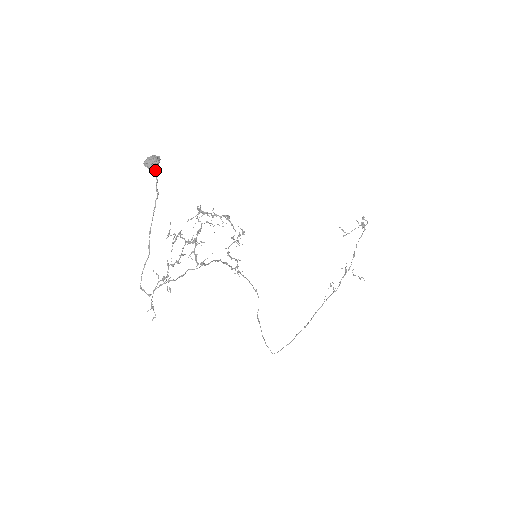
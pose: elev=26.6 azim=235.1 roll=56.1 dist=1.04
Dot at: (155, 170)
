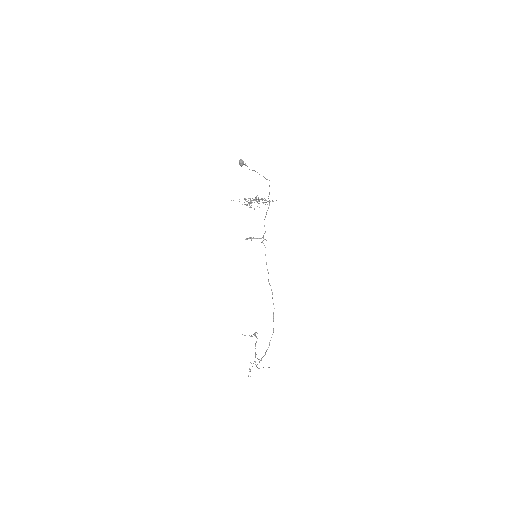
Dot at: (245, 164)
